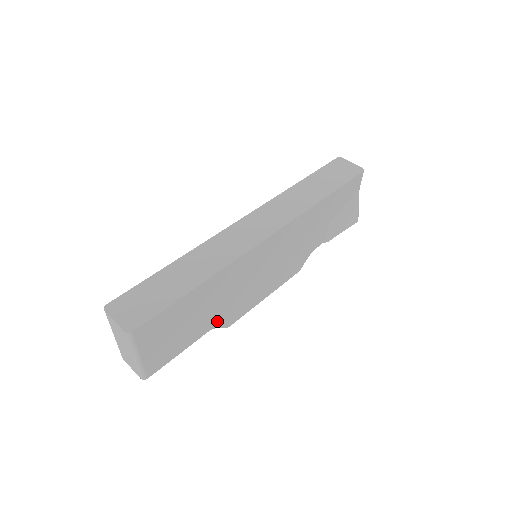
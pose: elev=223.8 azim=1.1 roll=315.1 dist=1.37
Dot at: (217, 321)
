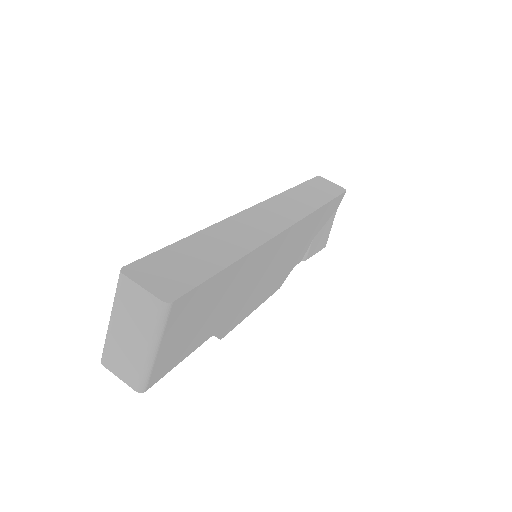
Dot at: (220, 325)
